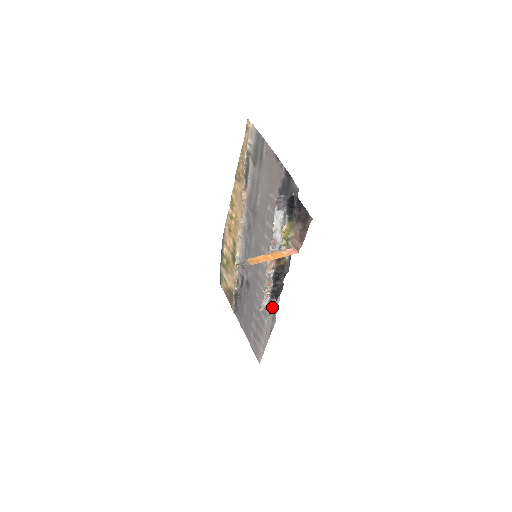
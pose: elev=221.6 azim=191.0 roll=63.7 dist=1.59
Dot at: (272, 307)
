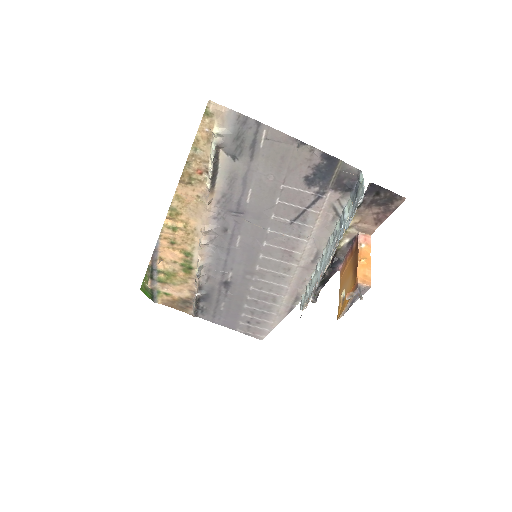
Dot at: (292, 291)
